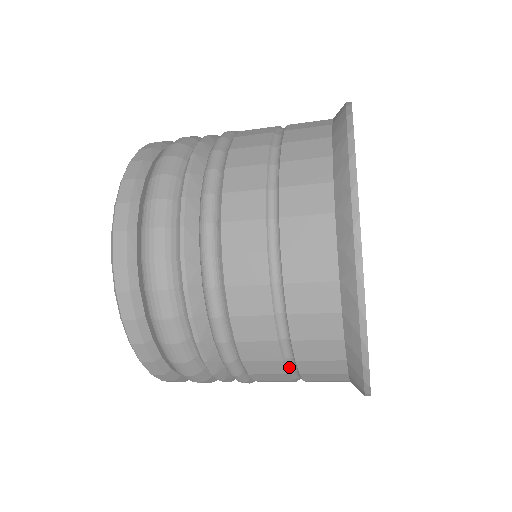
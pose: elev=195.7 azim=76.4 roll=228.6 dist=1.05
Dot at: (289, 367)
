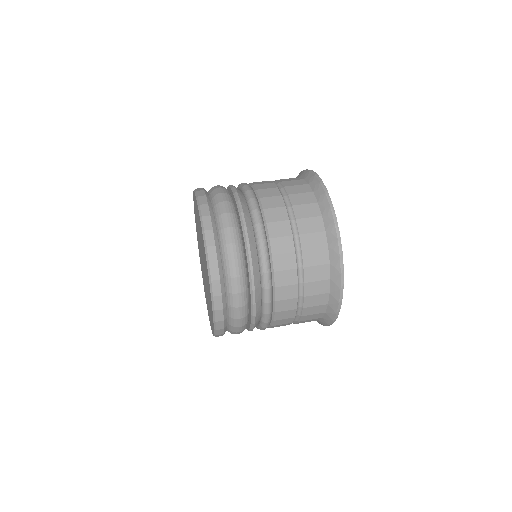
Dot at: (294, 319)
